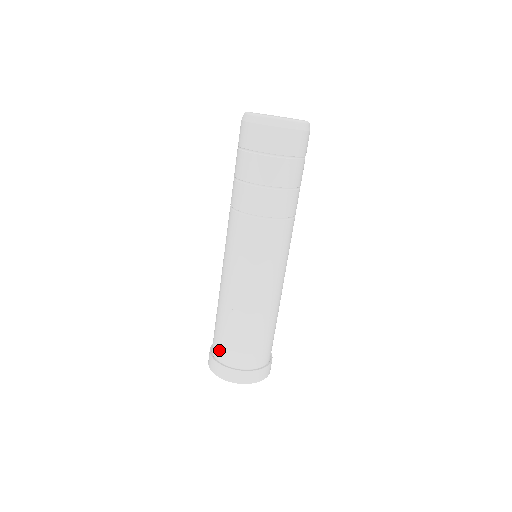
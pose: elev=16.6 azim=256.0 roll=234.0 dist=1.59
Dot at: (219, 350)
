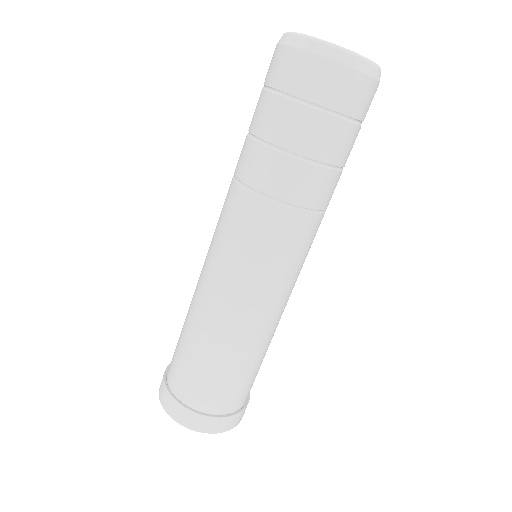
Dot at: (177, 379)
